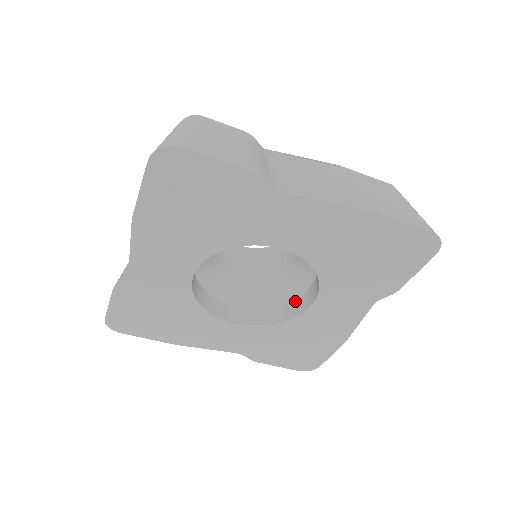
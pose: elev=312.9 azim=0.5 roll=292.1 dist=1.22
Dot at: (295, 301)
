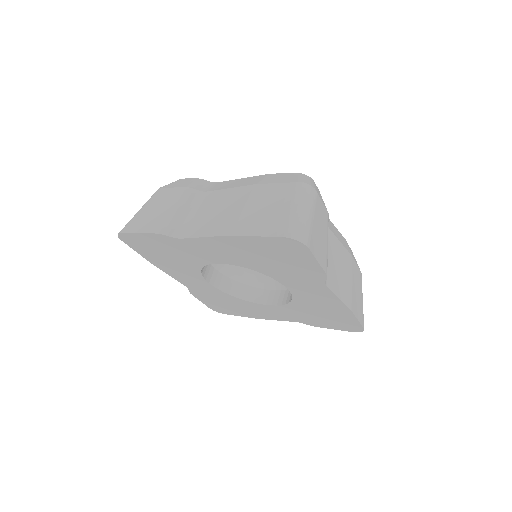
Dot at: occluded
